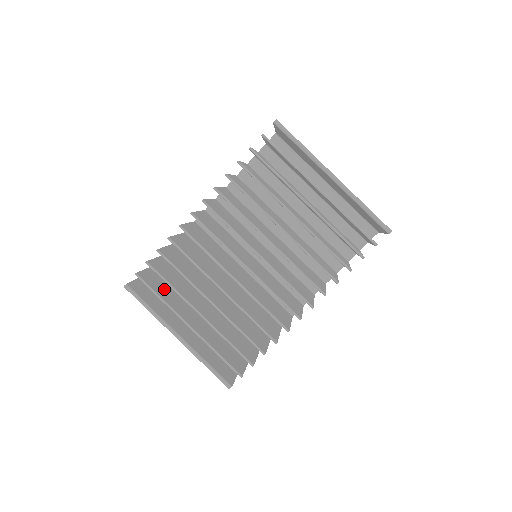
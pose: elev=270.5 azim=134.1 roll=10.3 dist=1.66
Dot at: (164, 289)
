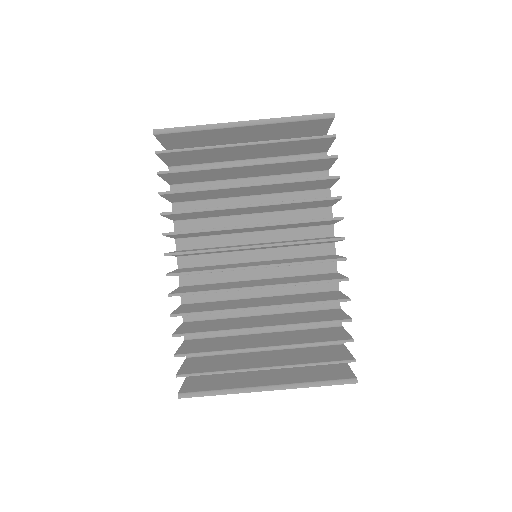
Dot at: (214, 365)
